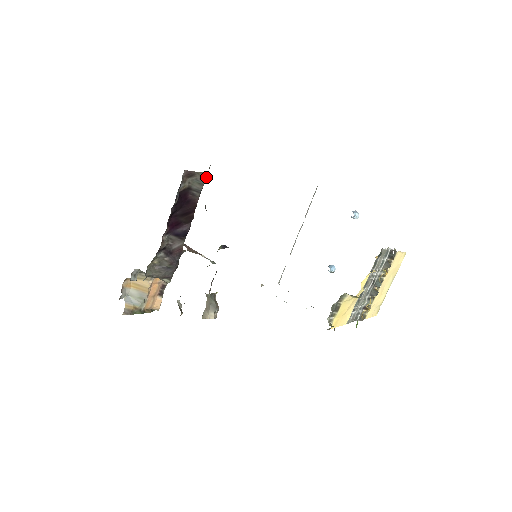
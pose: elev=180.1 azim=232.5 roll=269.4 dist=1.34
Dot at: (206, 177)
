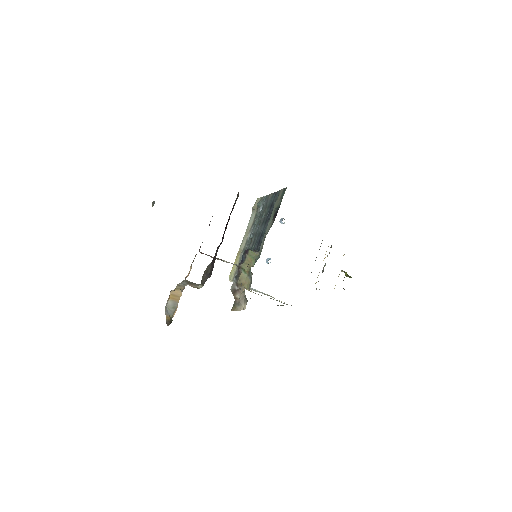
Dot at: (238, 196)
